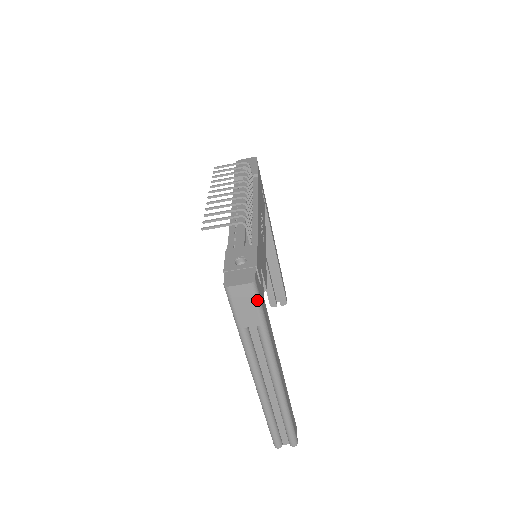
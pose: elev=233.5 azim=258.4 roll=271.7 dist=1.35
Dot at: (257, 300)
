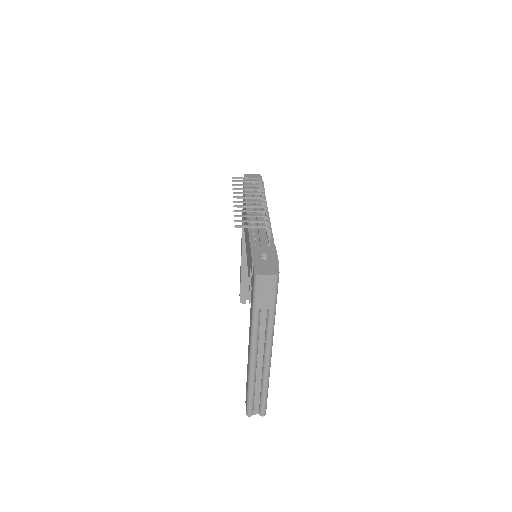
Dot at: (276, 289)
